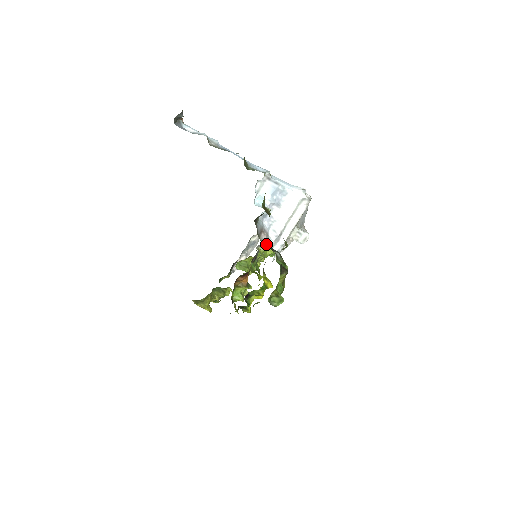
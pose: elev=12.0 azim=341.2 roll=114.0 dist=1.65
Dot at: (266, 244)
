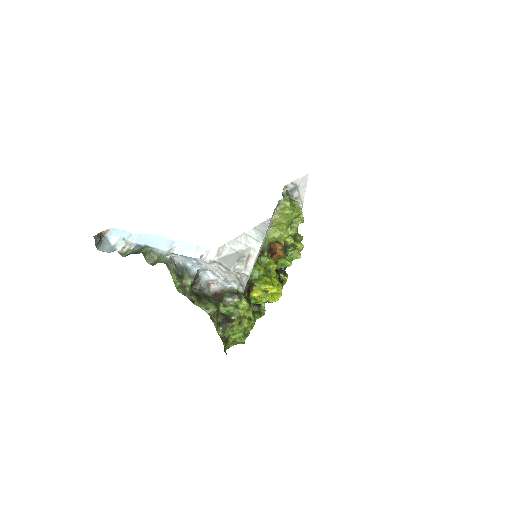
Dot at: (217, 294)
